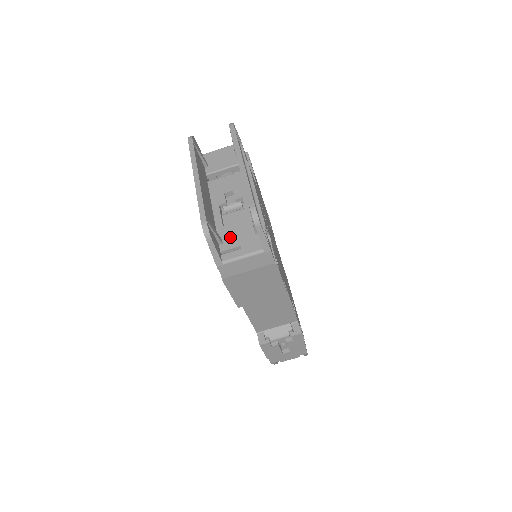
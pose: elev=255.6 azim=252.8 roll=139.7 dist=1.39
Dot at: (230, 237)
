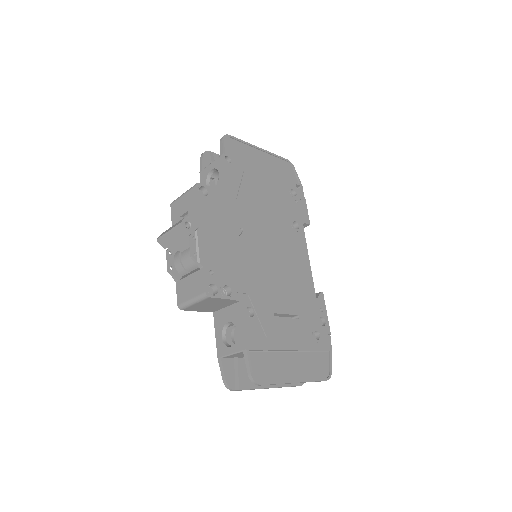
Dot at: occluded
